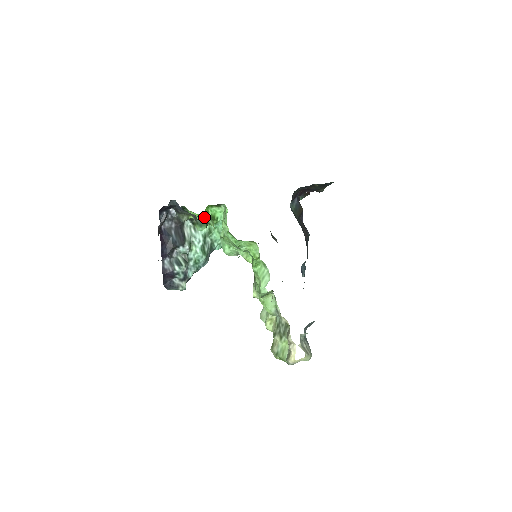
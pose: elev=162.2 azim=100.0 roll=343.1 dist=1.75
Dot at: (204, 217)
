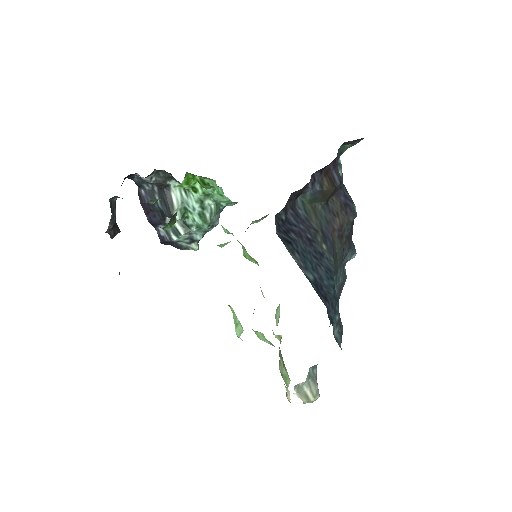
Dot at: occluded
